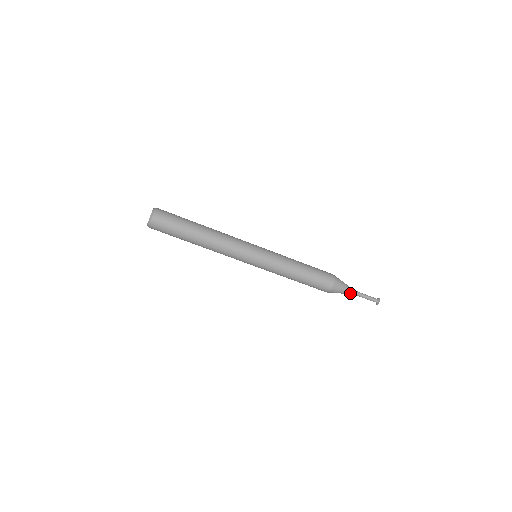
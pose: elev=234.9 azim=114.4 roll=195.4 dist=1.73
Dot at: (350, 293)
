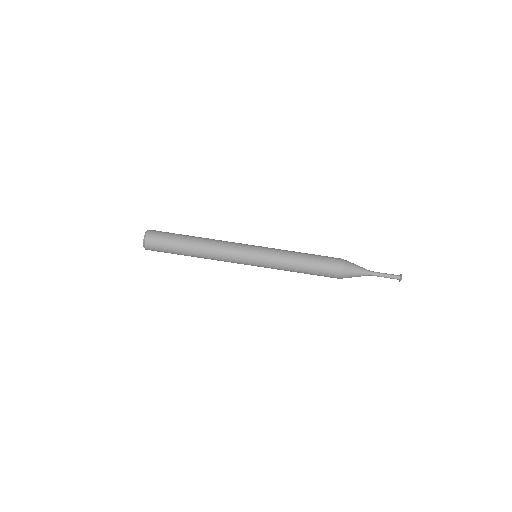
Dot at: (366, 274)
